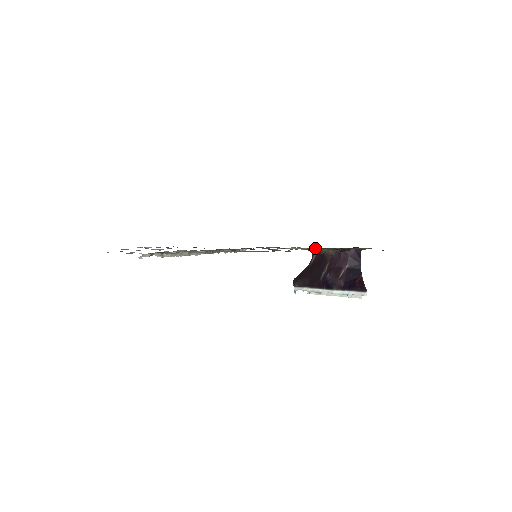
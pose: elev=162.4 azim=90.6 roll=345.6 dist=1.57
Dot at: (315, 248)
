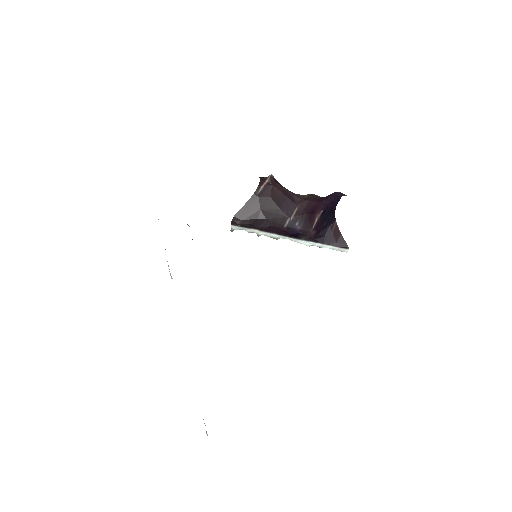
Dot at: occluded
